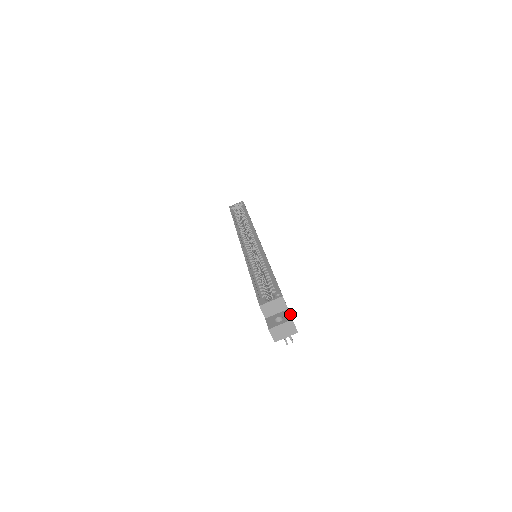
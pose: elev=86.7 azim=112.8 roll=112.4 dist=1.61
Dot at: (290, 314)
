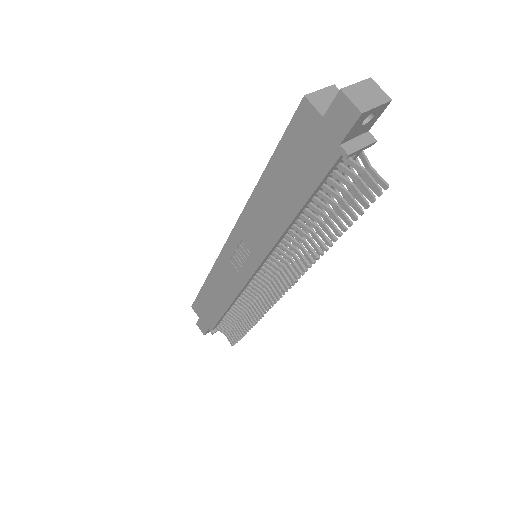
Dot at: occluded
